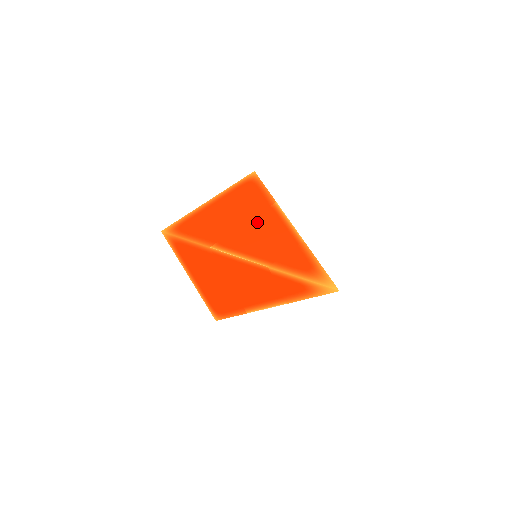
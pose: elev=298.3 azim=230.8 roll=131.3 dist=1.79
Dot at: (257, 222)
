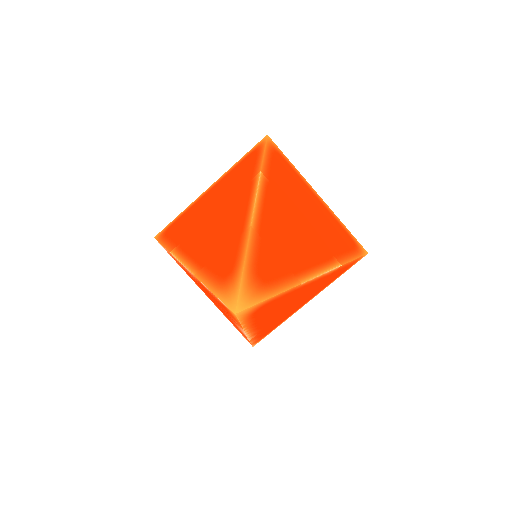
Dot at: (226, 207)
